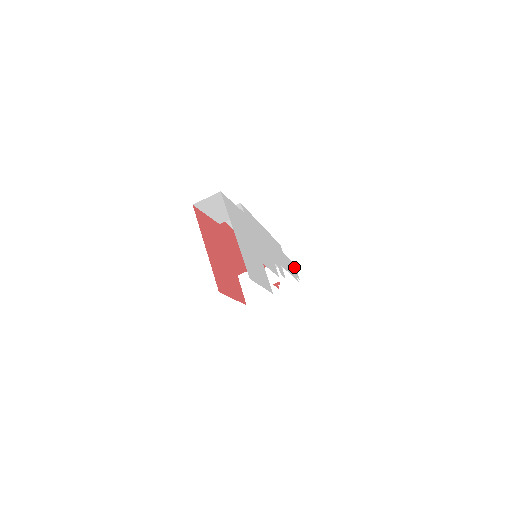
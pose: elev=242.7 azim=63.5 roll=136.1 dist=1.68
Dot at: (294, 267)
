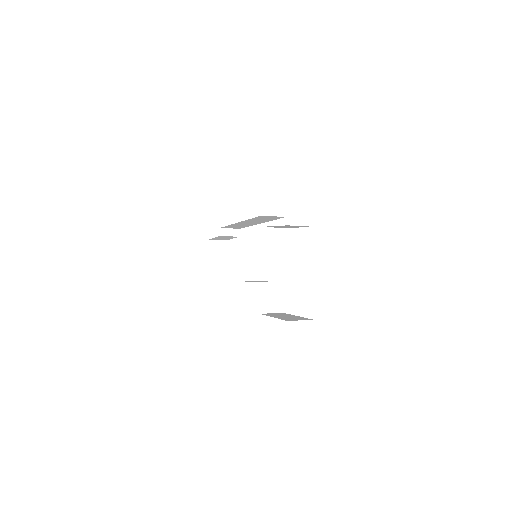
Dot at: occluded
